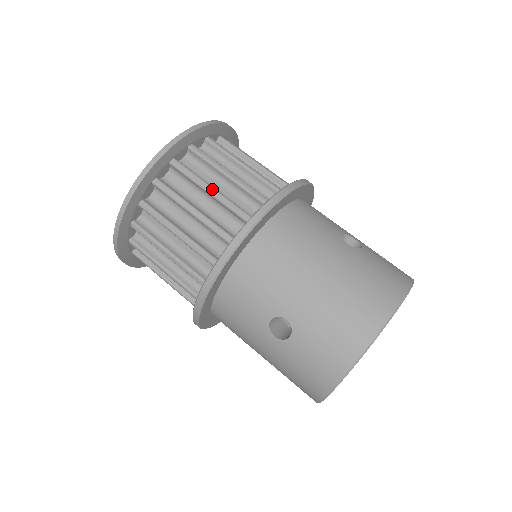
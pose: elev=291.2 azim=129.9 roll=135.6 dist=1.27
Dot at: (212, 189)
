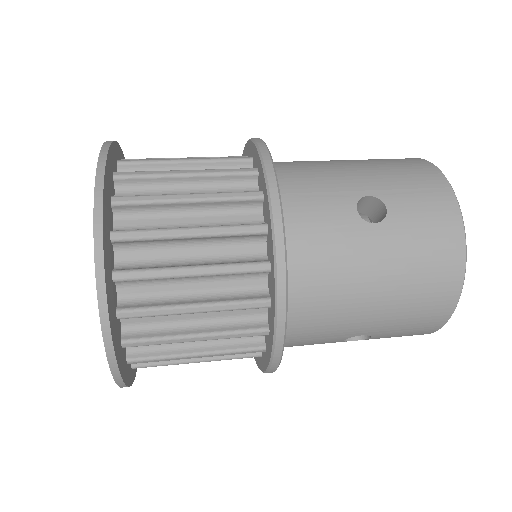
Dot at: (187, 158)
